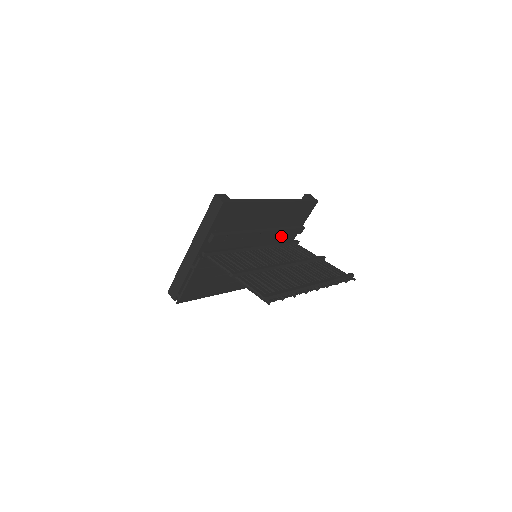
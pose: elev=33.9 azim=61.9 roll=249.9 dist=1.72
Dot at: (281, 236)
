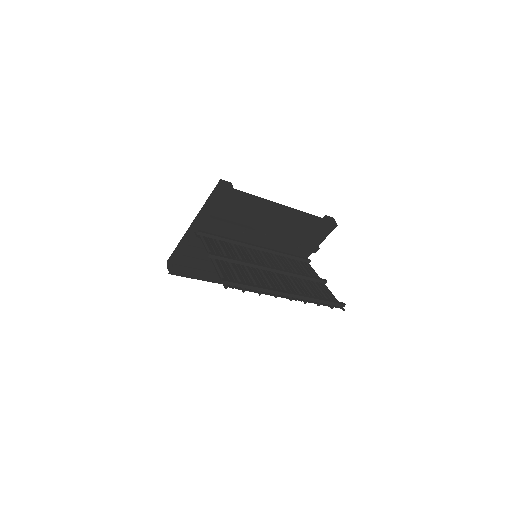
Dot at: (292, 248)
